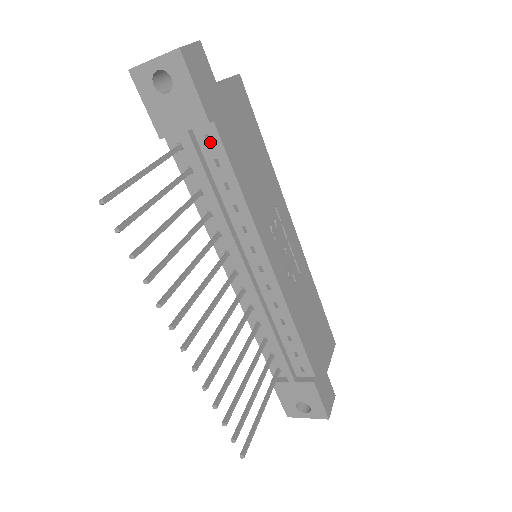
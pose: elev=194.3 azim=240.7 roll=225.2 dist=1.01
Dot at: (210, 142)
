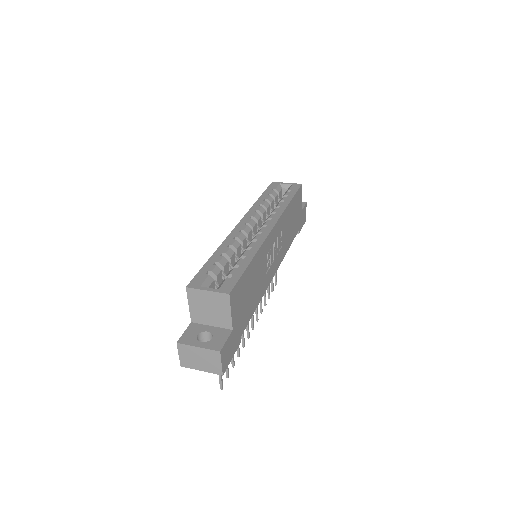
Dot at: occluded
